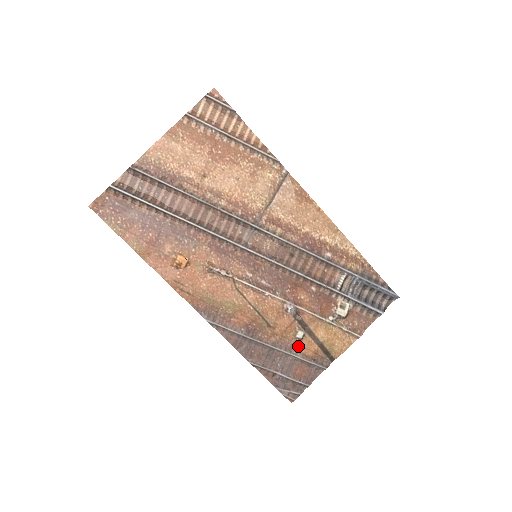
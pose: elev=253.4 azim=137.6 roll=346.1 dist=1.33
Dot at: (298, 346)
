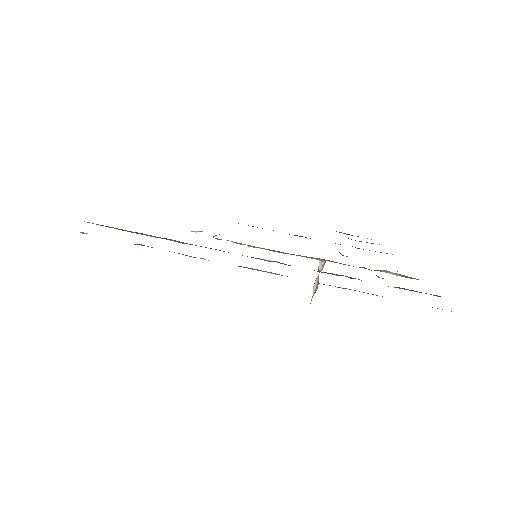
Dot at: occluded
